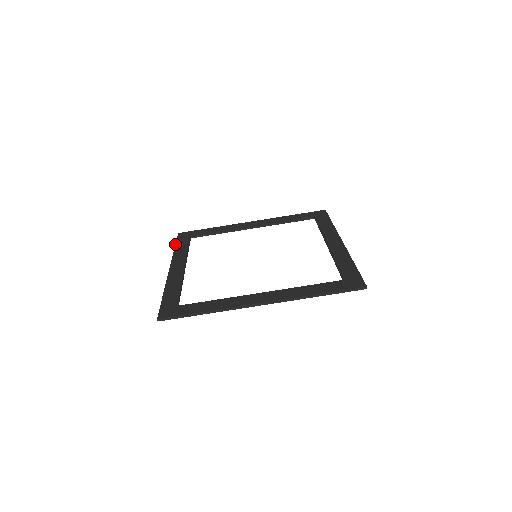
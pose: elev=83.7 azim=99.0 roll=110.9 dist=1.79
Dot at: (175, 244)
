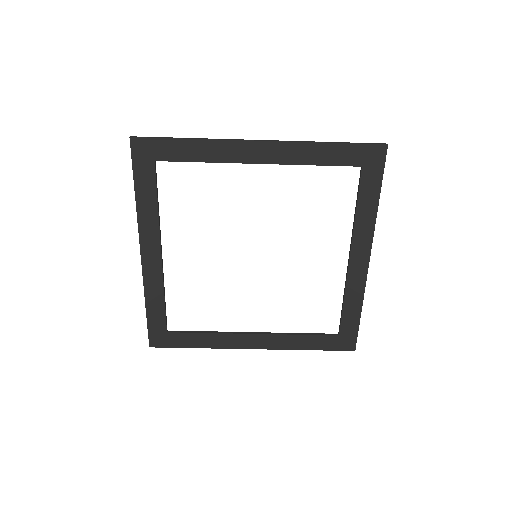
Dot at: occluded
